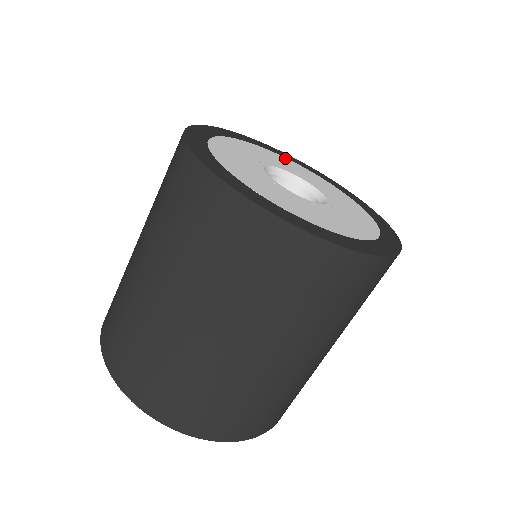
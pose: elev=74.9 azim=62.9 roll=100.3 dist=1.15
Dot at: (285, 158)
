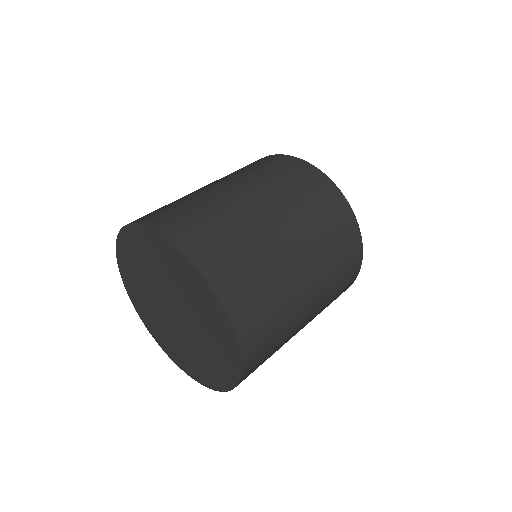
Dot at: occluded
